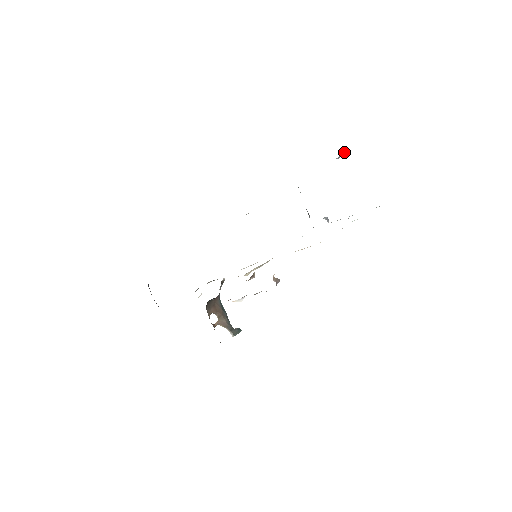
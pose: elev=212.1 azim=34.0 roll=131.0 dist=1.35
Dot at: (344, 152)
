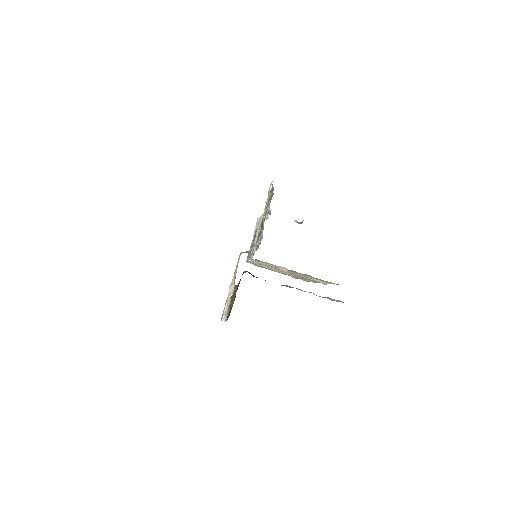
Dot at: occluded
